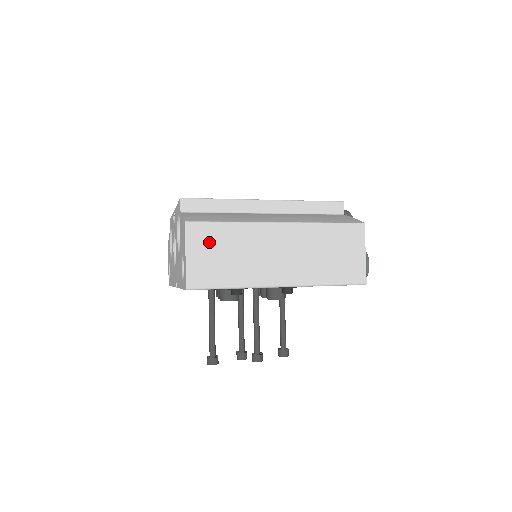
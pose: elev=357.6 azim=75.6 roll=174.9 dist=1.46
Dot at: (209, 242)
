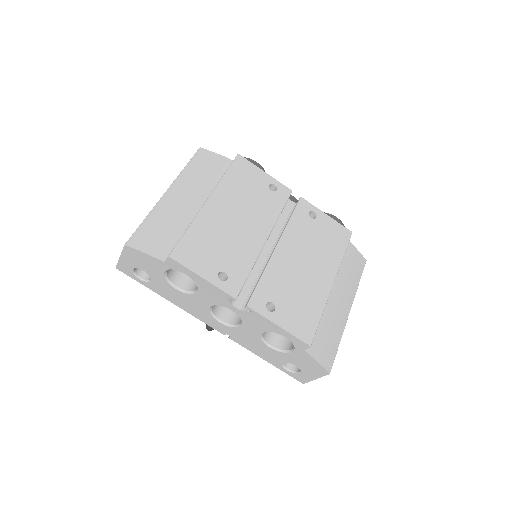
Dot at: occluded
